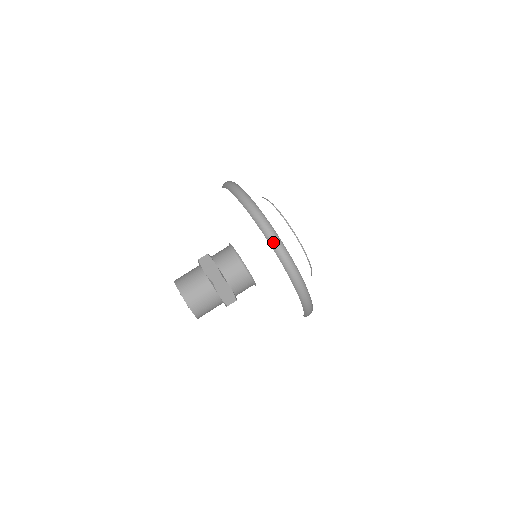
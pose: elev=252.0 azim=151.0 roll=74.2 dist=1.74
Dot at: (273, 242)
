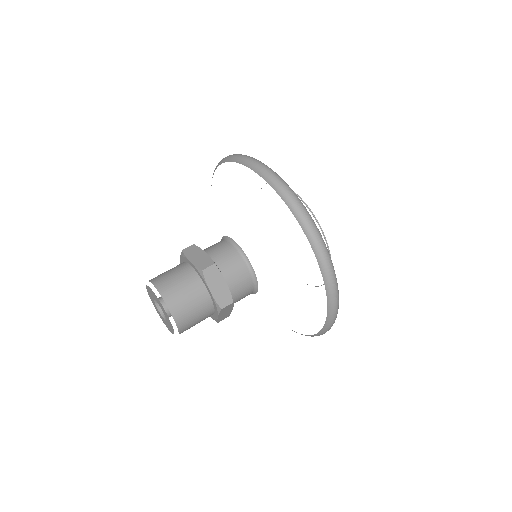
Dot at: (285, 193)
